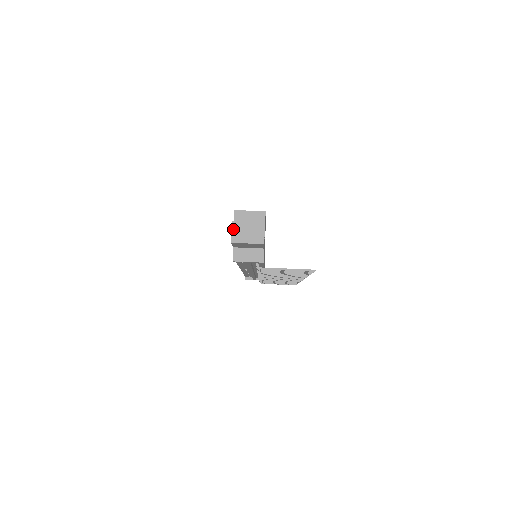
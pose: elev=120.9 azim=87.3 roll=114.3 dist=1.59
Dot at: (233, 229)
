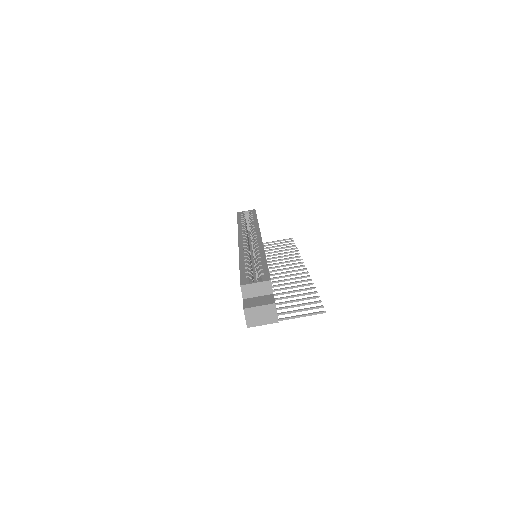
Dot at: (246, 316)
